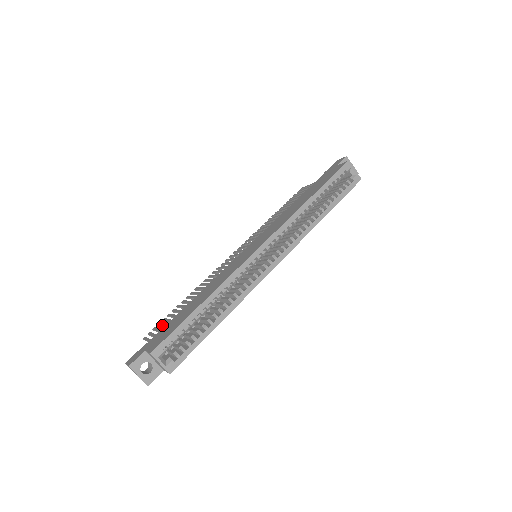
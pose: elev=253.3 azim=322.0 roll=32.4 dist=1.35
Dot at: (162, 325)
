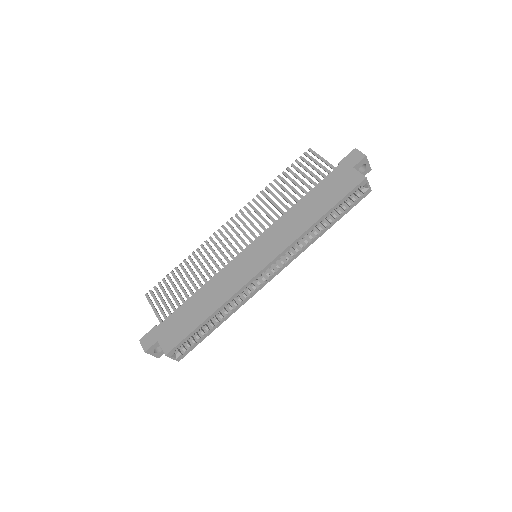
Dot at: (164, 294)
